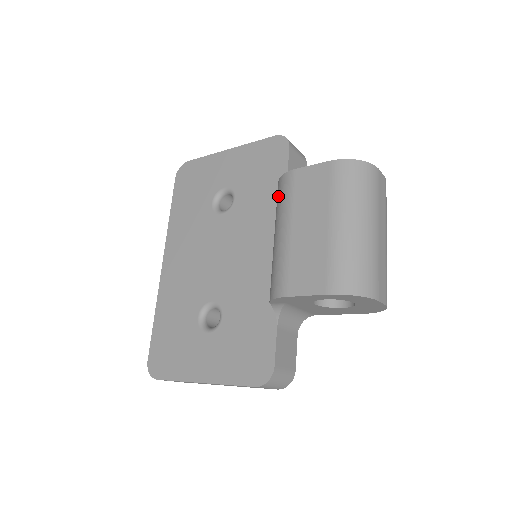
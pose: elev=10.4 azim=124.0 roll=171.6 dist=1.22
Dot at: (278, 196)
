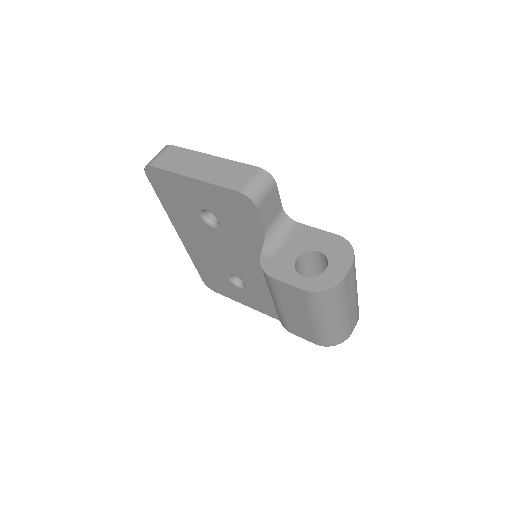
Dot at: occluded
